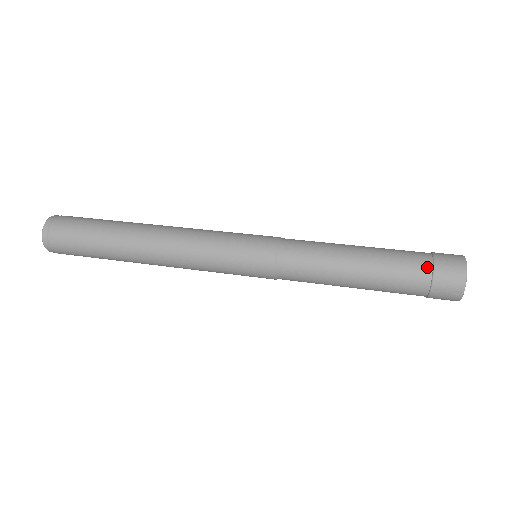
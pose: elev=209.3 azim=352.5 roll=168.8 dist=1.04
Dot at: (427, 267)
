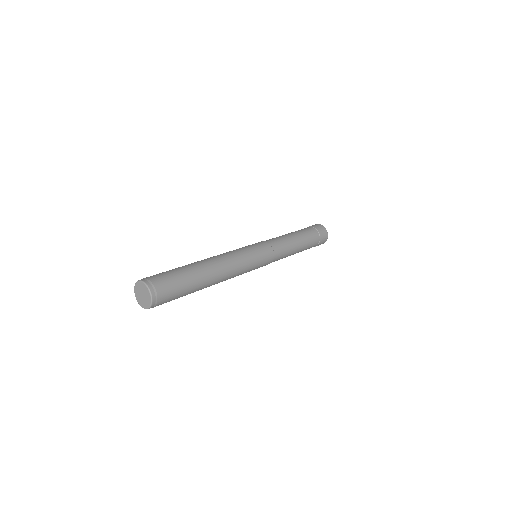
Dot at: (316, 231)
